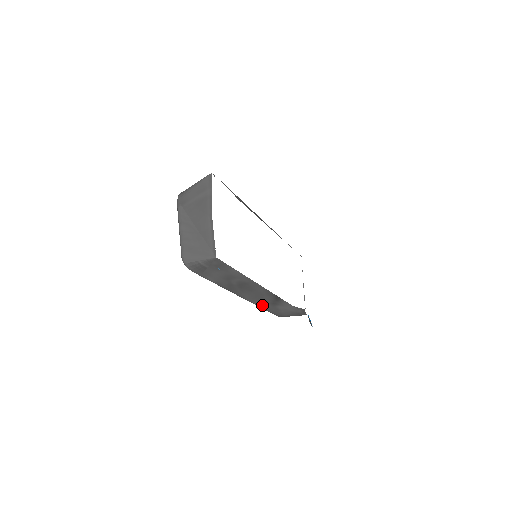
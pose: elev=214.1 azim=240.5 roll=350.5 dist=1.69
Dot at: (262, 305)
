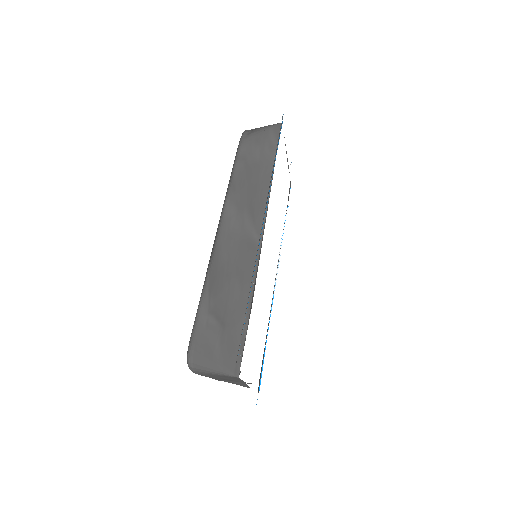
Dot at: occluded
